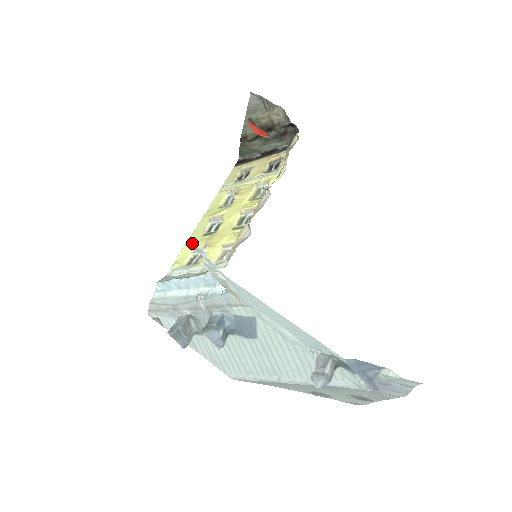
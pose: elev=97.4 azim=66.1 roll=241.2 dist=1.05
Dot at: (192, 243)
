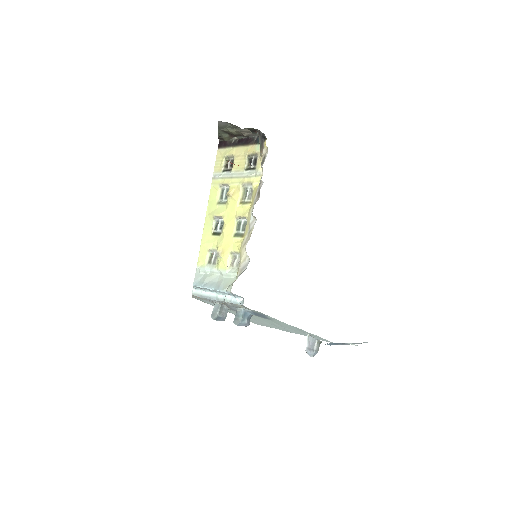
Dot at: occluded
